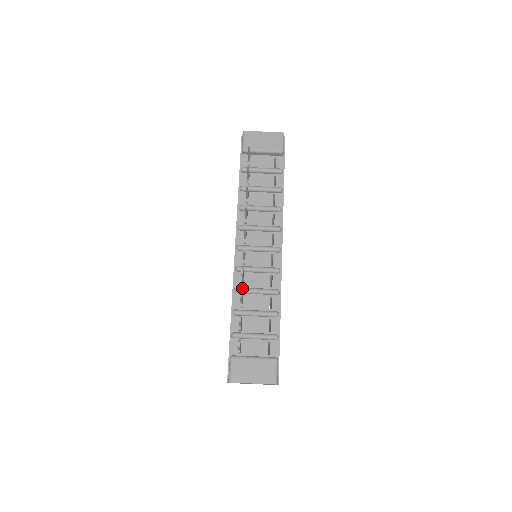
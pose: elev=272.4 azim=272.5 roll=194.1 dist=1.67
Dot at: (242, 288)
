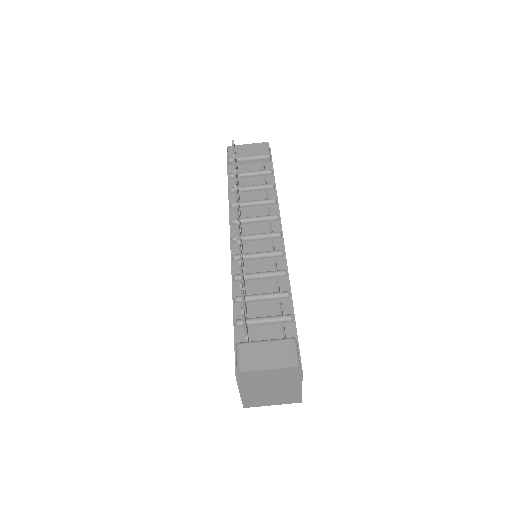
Dot at: occluded
